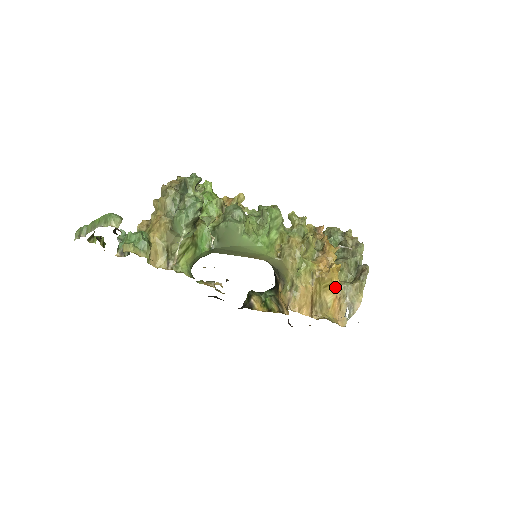
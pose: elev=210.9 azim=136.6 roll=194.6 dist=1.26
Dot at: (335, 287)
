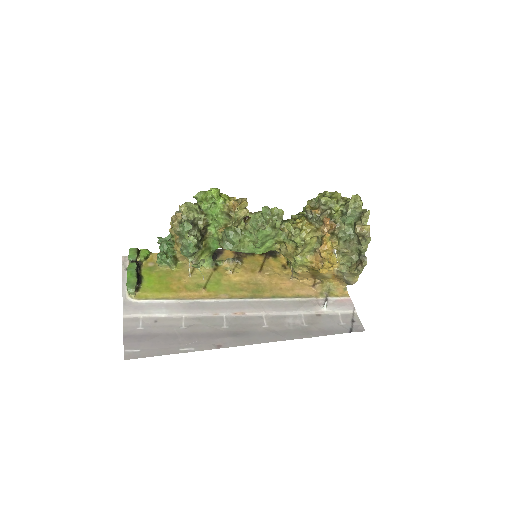
Dot at: (332, 270)
